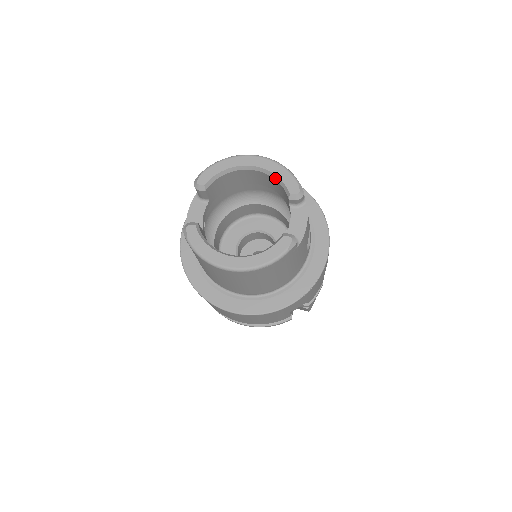
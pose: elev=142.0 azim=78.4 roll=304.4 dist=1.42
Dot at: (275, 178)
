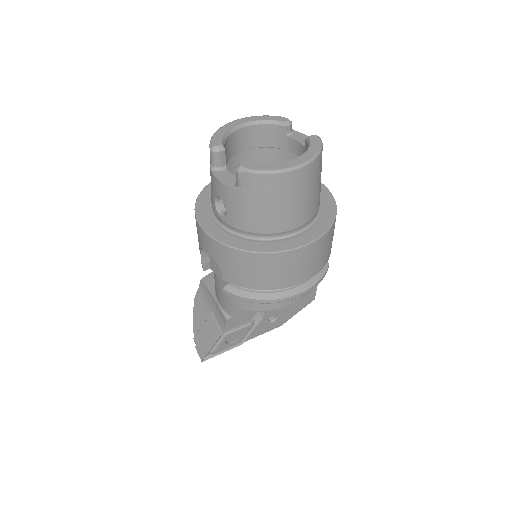
Dot at: (263, 123)
